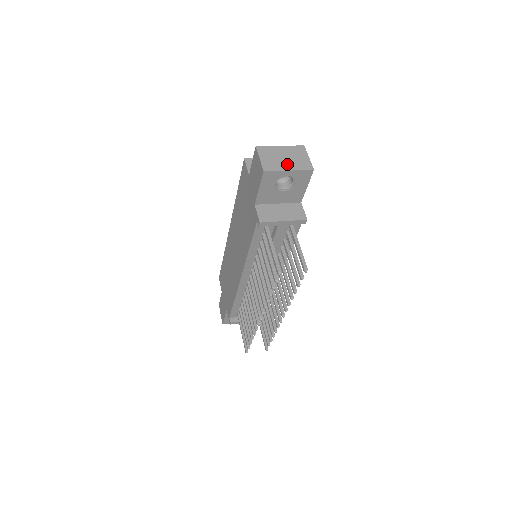
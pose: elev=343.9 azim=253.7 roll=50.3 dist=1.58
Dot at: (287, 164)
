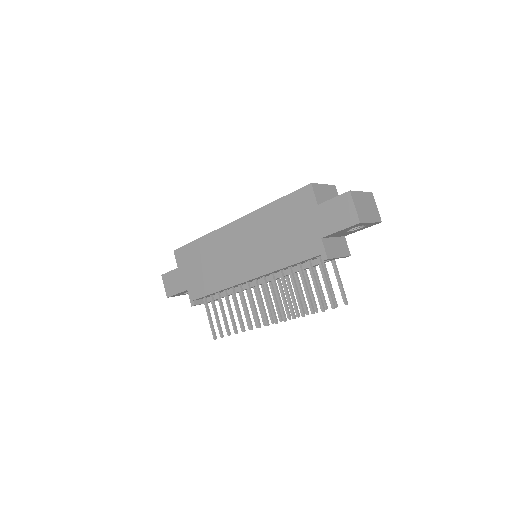
Dot at: (369, 215)
